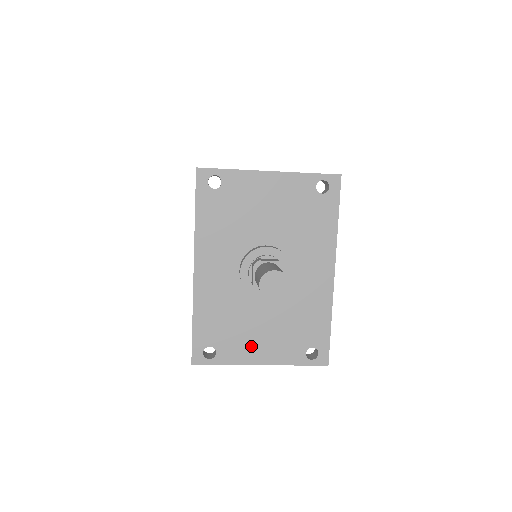
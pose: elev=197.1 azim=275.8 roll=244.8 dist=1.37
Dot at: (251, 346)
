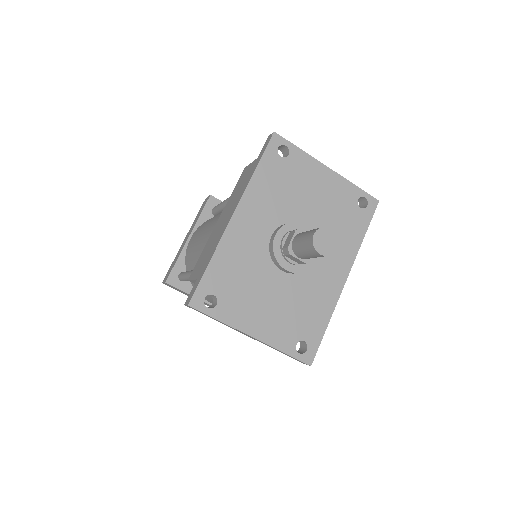
Dot at: (251, 313)
